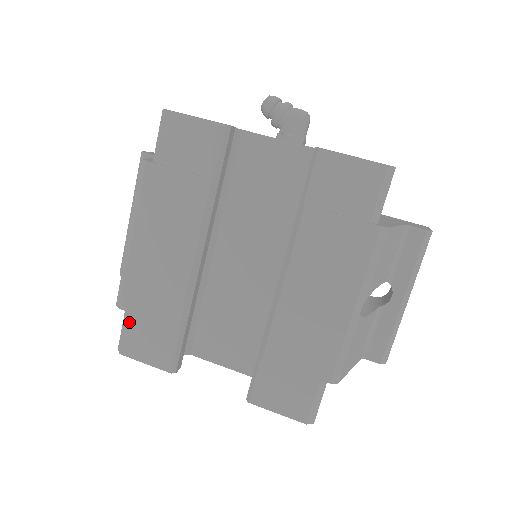
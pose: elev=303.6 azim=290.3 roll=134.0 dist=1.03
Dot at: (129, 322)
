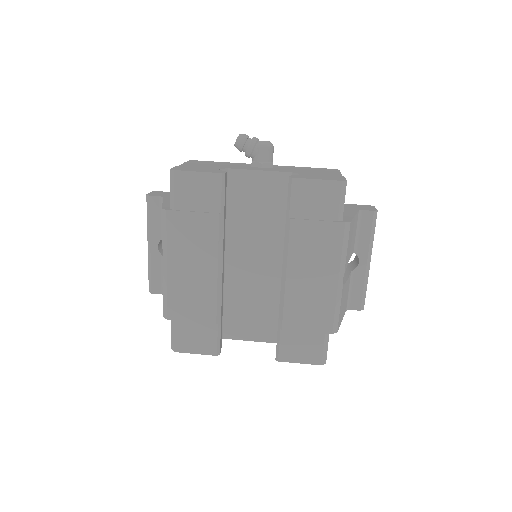
Dot at: (177, 328)
